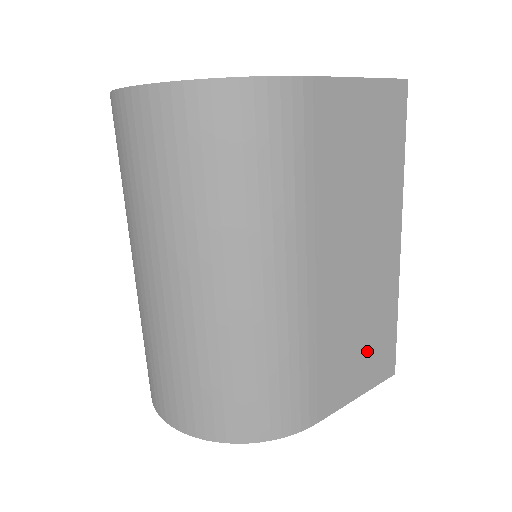
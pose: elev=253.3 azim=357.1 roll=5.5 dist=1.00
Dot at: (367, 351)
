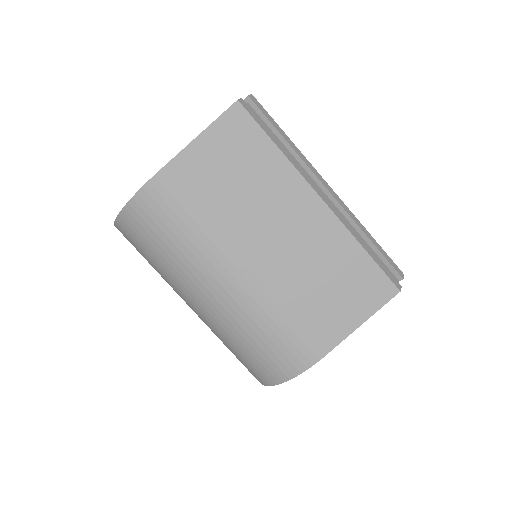
Dot at: (345, 290)
